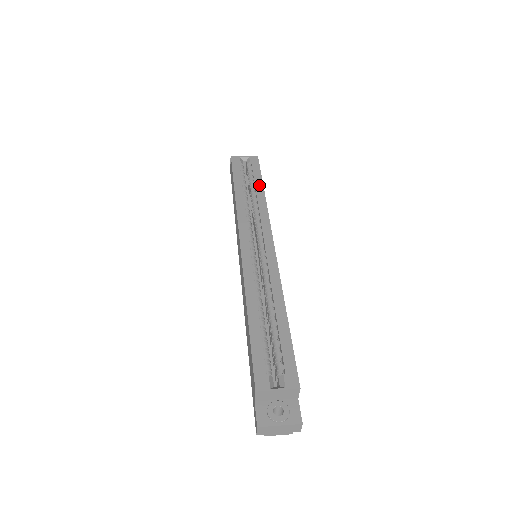
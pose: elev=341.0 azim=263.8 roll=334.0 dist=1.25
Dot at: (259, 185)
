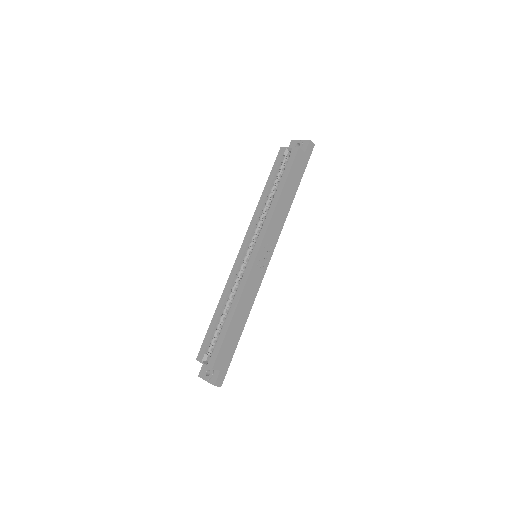
Dot at: (280, 187)
